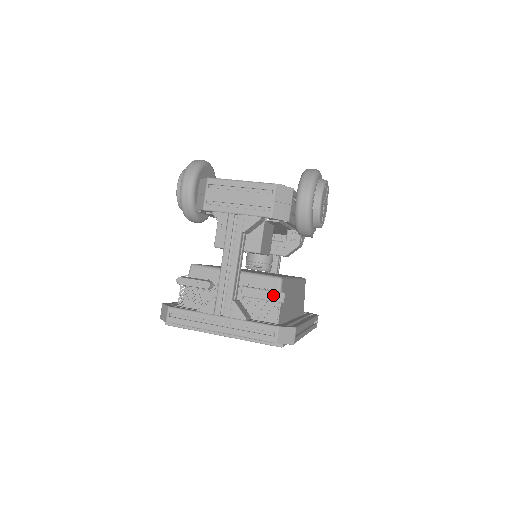
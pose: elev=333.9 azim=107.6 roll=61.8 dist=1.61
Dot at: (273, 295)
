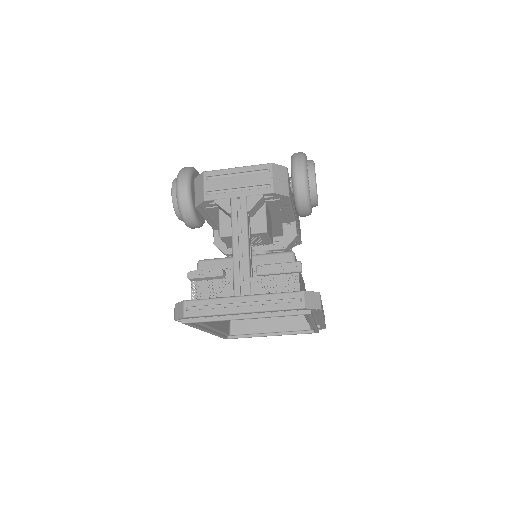
Dot at: (290, 266)
